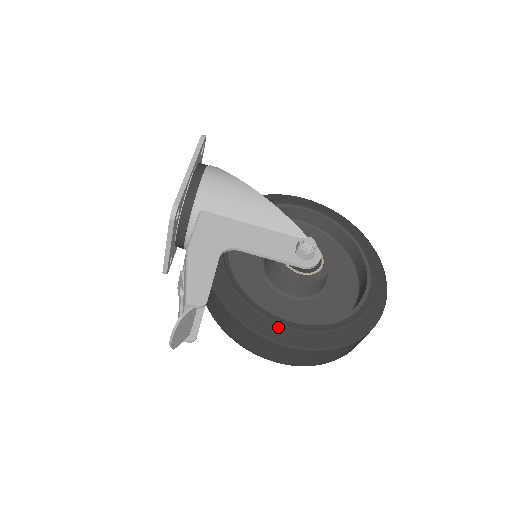
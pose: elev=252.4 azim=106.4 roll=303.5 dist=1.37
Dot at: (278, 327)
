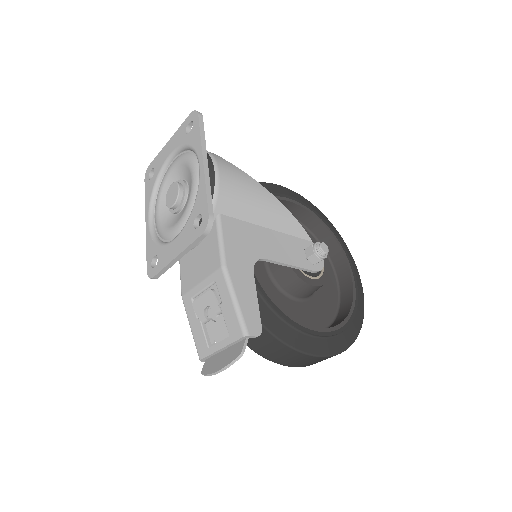
Dot at: (309, 339)
